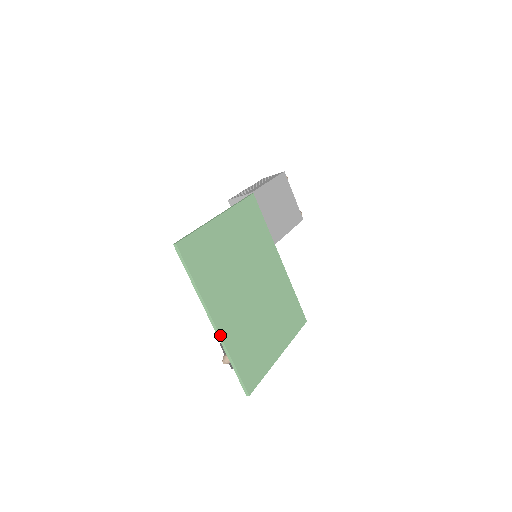
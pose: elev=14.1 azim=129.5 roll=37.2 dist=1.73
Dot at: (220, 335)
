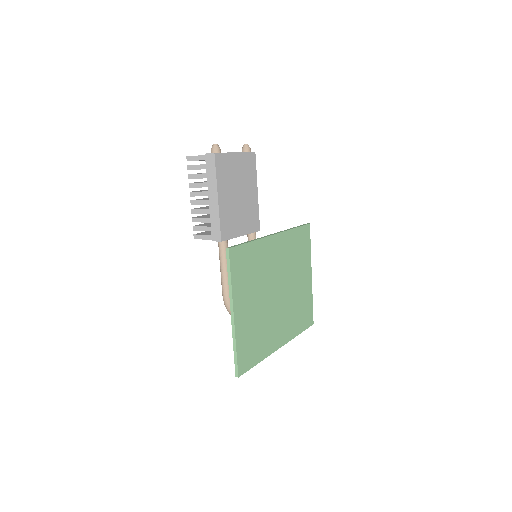
Dot at: (286, 343)
